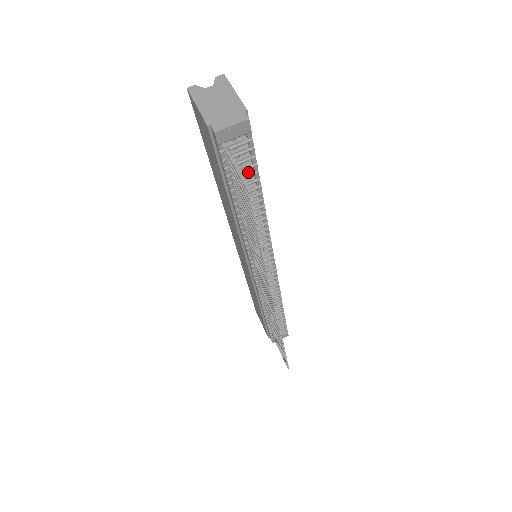
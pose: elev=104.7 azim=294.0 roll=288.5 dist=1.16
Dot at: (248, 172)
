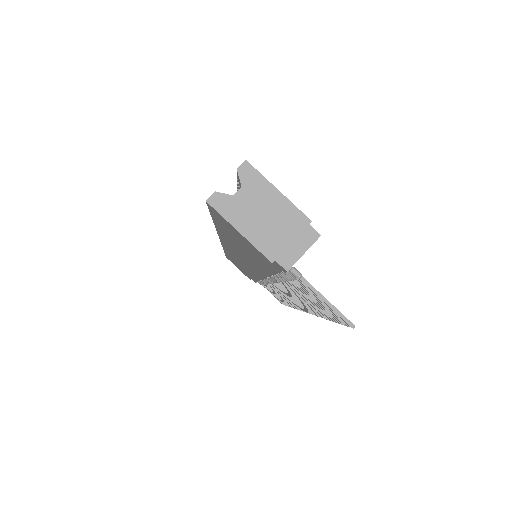
Dot at: occluded
